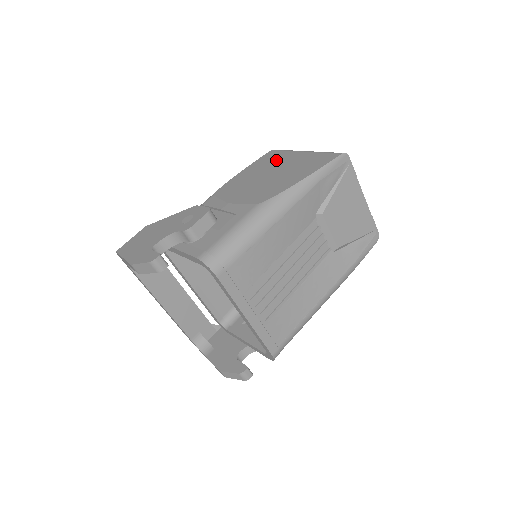
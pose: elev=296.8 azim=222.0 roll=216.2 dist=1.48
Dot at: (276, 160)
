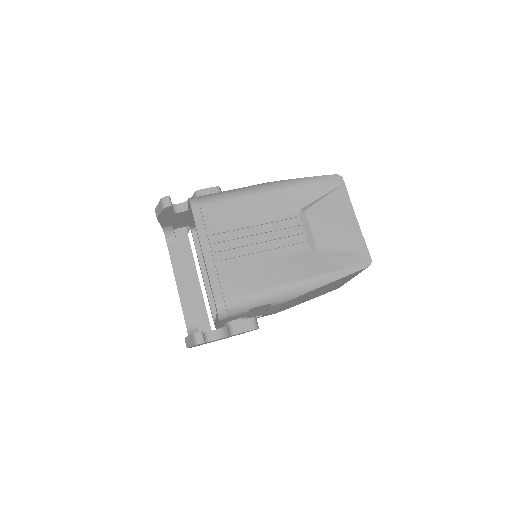
Dot at: occluded
